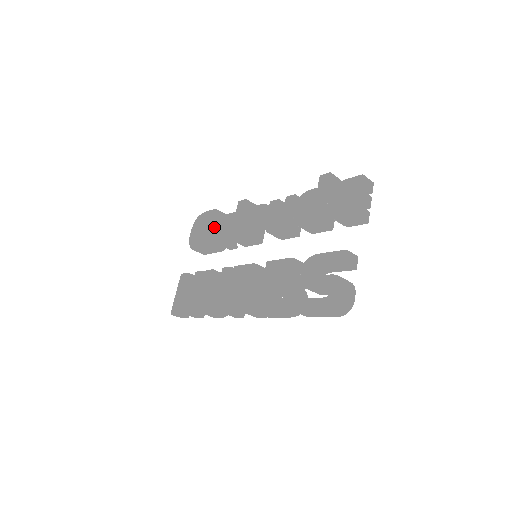
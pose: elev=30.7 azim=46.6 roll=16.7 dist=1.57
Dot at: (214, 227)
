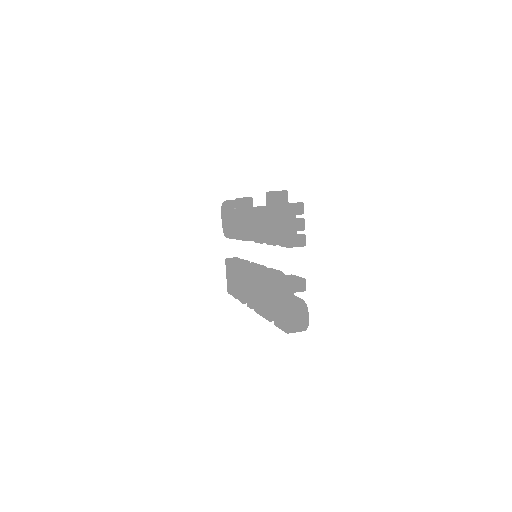
Dot at: occluded
